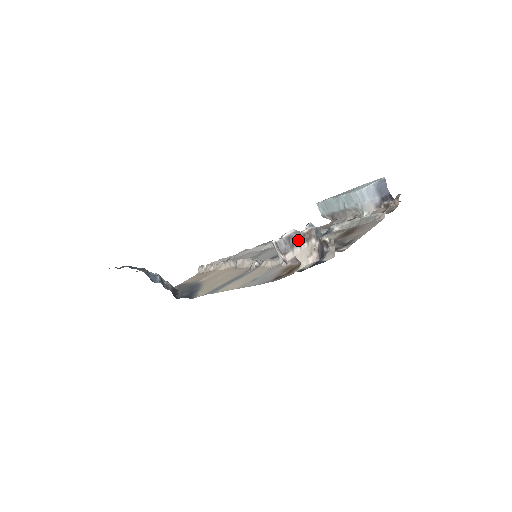
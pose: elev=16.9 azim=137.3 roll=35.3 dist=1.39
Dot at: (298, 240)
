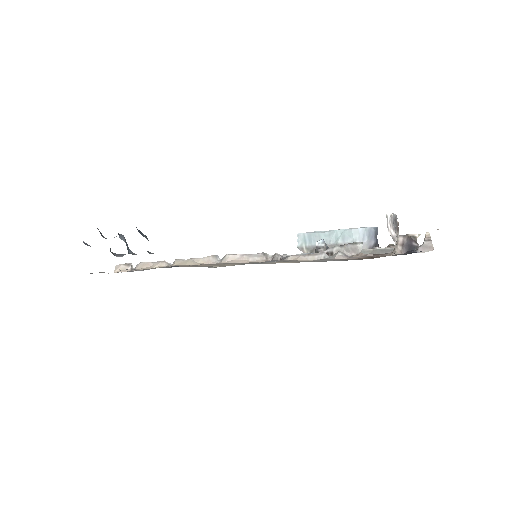
Dot at: occluded
